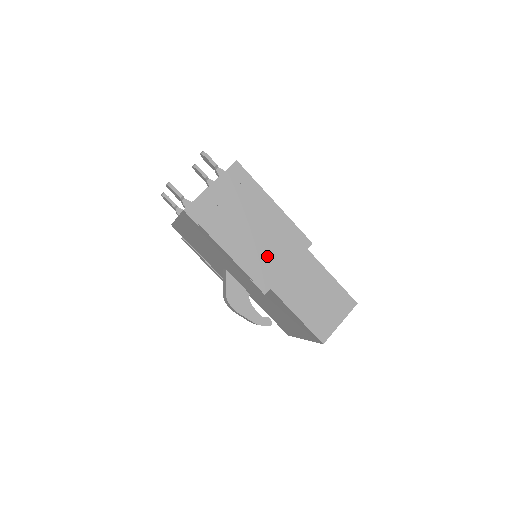
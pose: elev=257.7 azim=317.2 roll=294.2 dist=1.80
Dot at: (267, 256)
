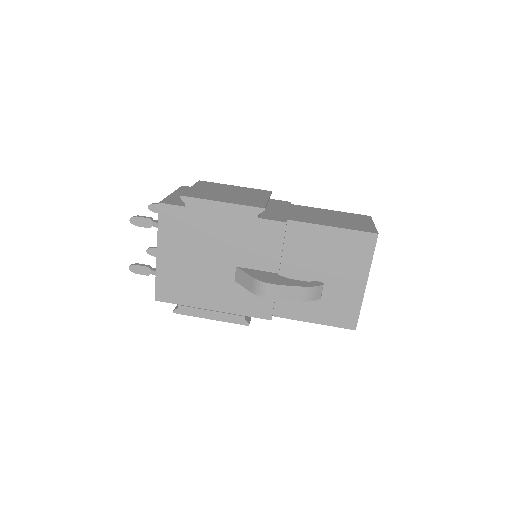
Dot at: (261, 200)
